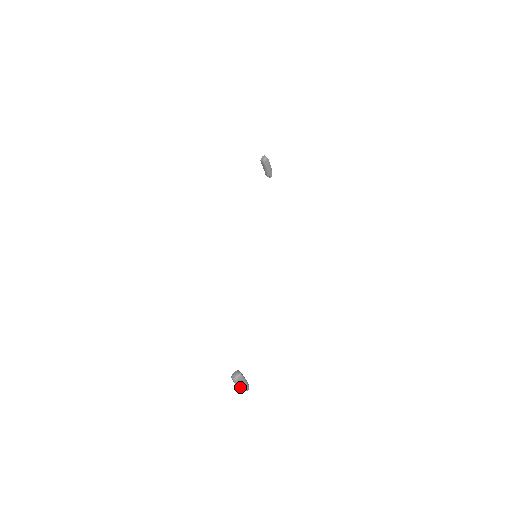
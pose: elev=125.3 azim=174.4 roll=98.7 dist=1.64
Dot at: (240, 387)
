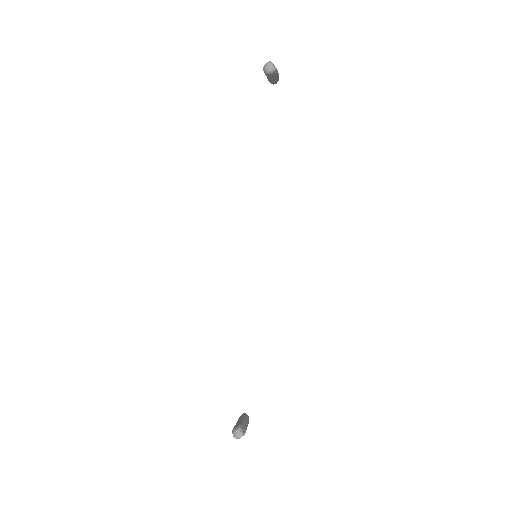
Dot at: occluded
